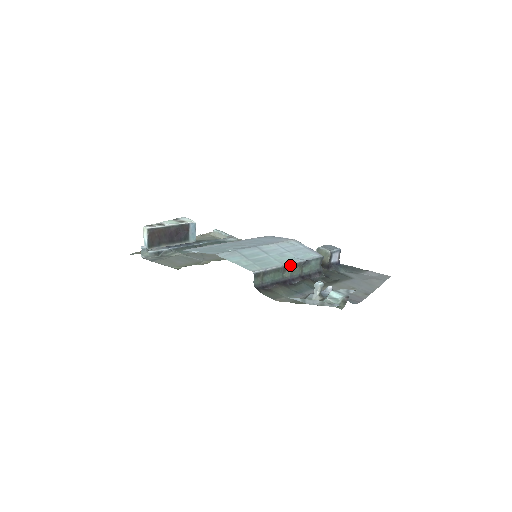
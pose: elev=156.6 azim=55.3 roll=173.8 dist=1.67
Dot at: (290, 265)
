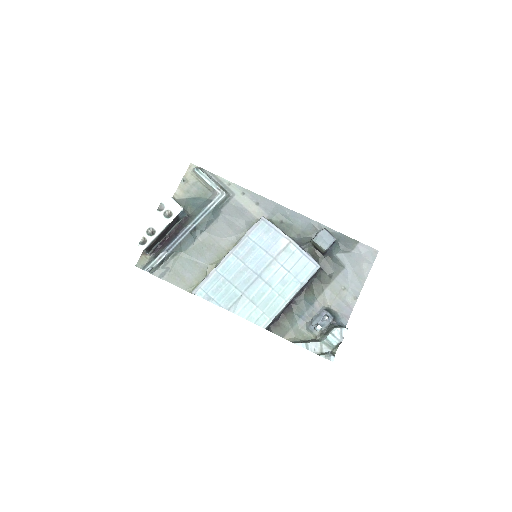
Dot at: (292, 298)
